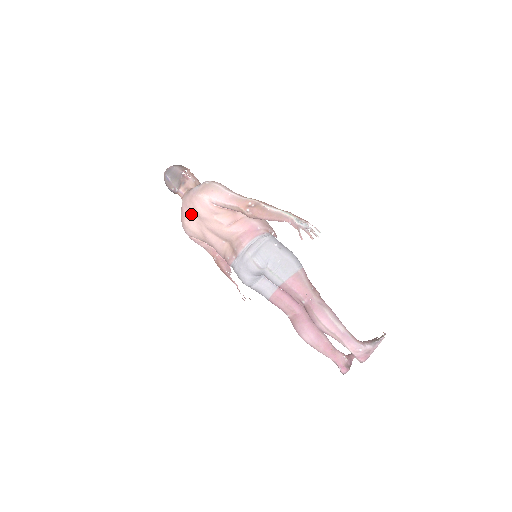
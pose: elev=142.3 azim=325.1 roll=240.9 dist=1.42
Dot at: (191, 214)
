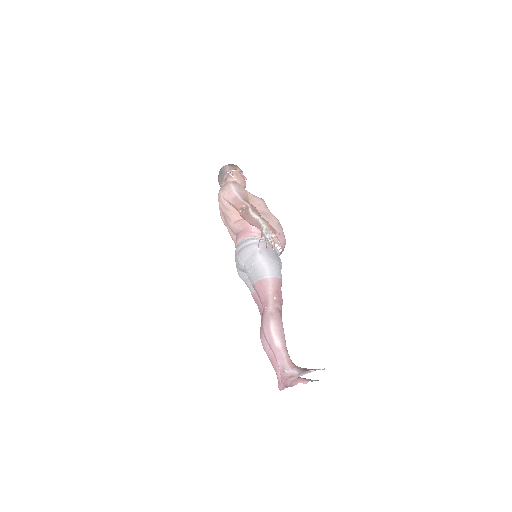
Dot at: occluded
